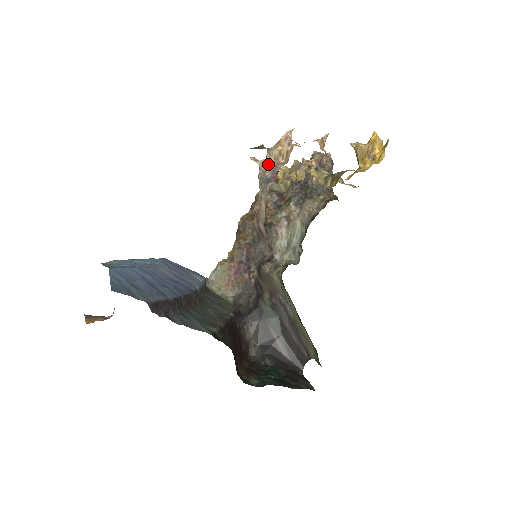
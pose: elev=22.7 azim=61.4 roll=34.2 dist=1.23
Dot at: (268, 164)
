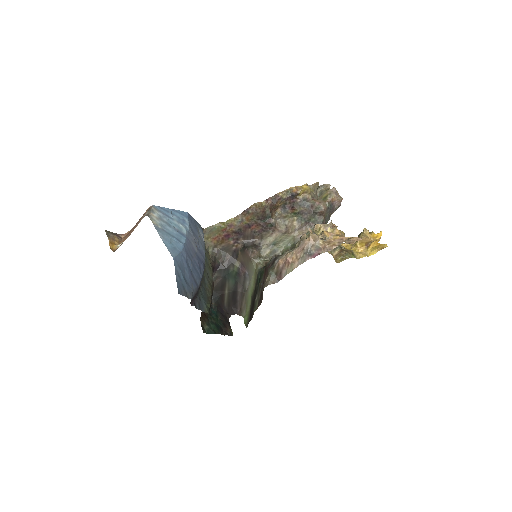
Dot at: (317, 242)
